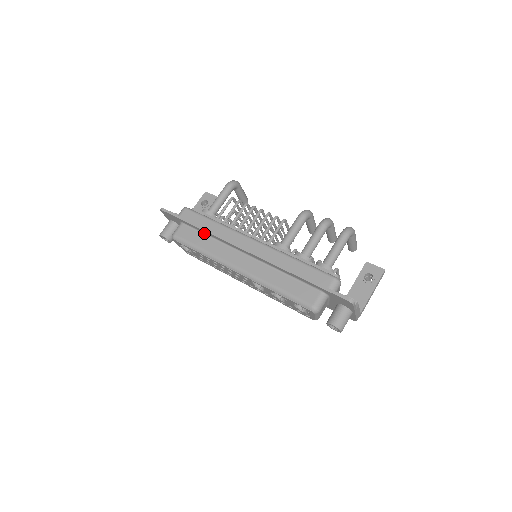
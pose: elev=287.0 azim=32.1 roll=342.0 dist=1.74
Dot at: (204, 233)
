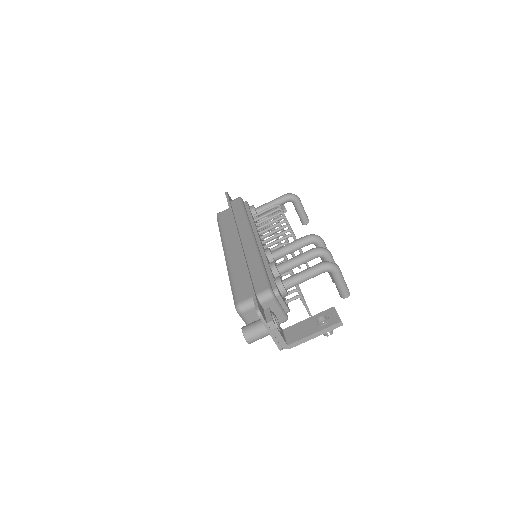
Dot at: occluded
